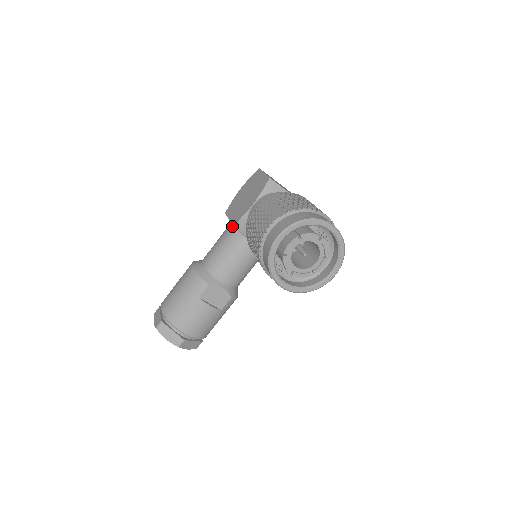
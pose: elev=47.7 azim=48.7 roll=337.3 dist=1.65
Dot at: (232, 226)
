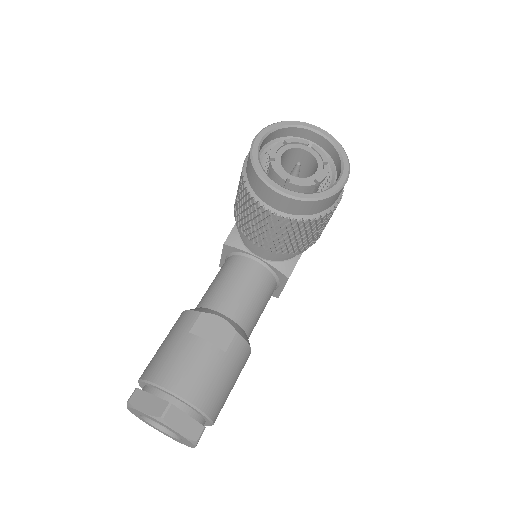
Dot at: (226, 259)
